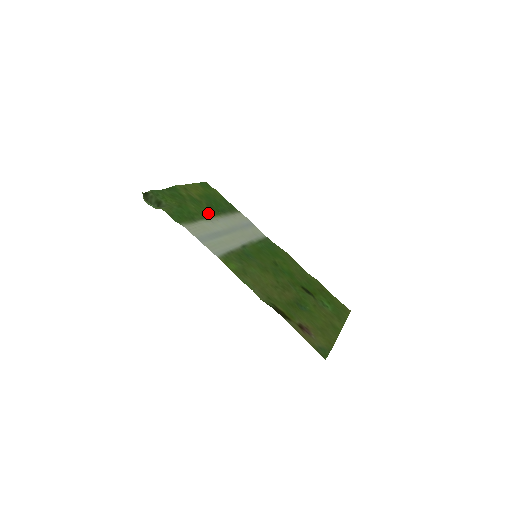
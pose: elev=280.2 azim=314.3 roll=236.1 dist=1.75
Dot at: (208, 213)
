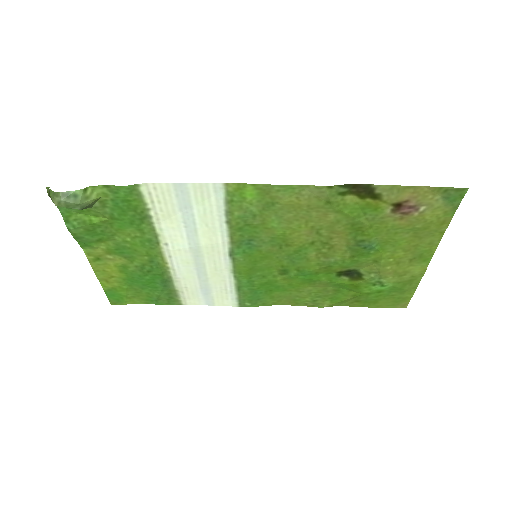
Dot at: (152, 254)
